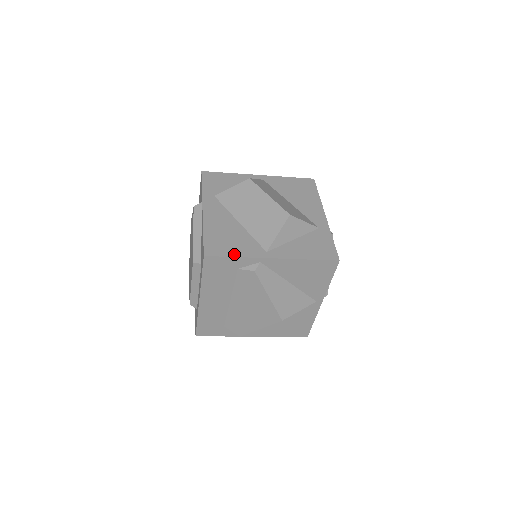
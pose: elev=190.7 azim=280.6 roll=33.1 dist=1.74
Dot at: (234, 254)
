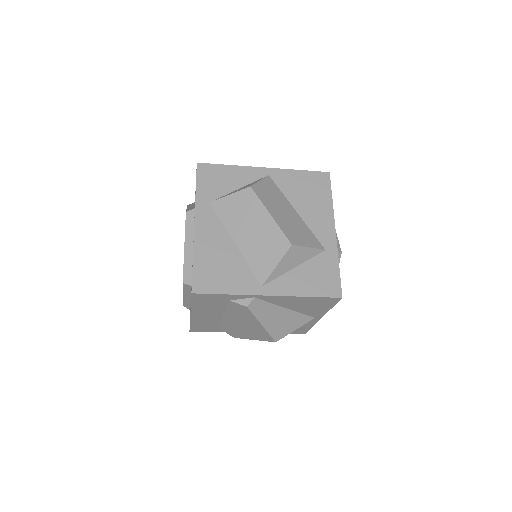
Dot at: (225, 290)
